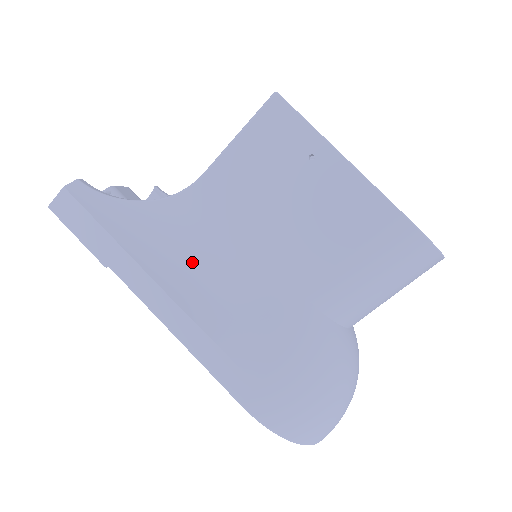
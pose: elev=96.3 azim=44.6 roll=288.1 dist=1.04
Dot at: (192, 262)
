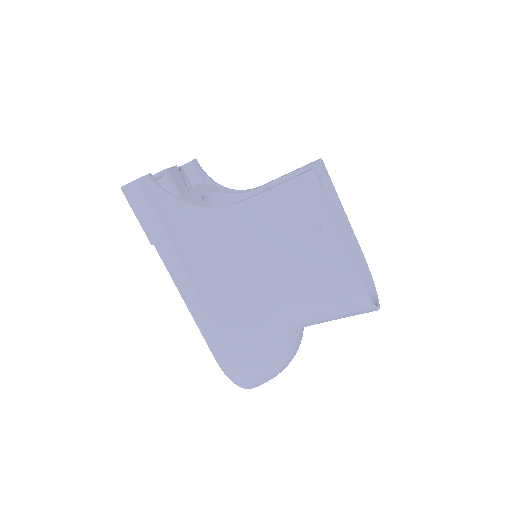
Dot at: (212, 260)
